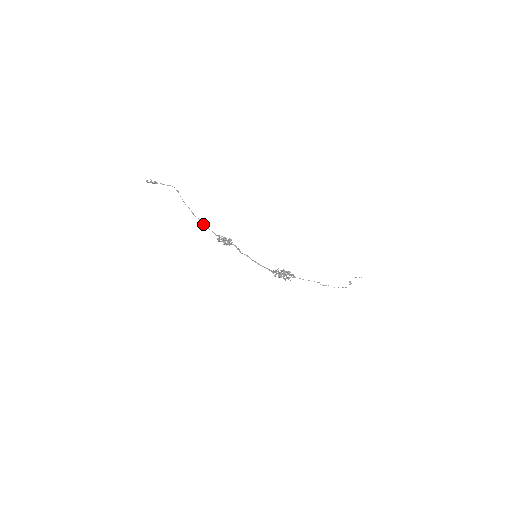
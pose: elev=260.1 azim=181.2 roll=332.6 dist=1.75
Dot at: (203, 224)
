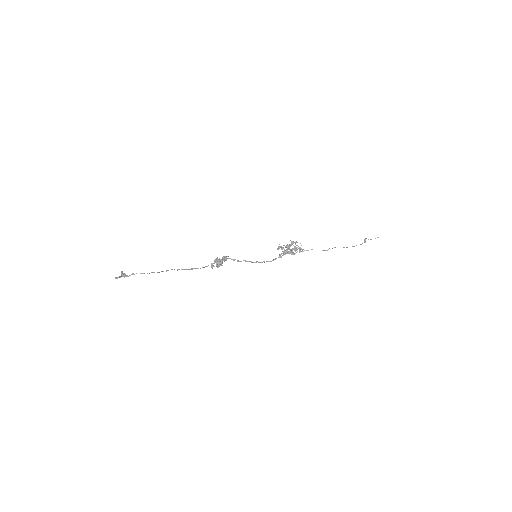
Dot at: occluded
